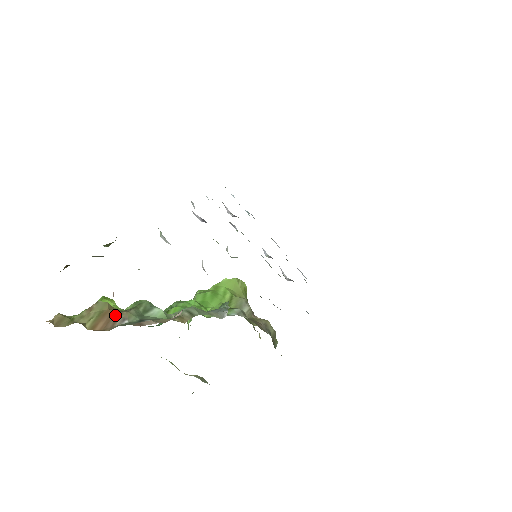
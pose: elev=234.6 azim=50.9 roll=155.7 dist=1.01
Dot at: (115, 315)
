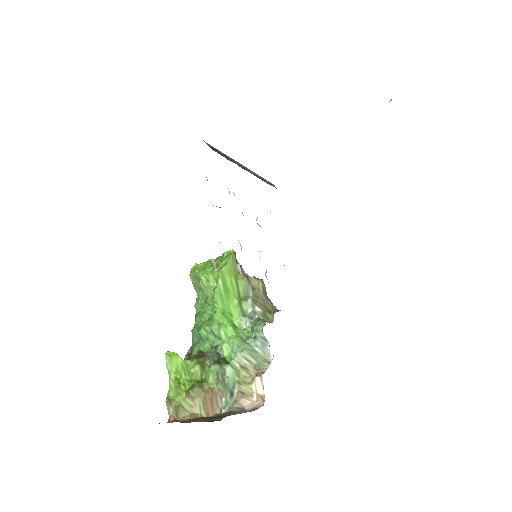
Dot at: (213, 397)
